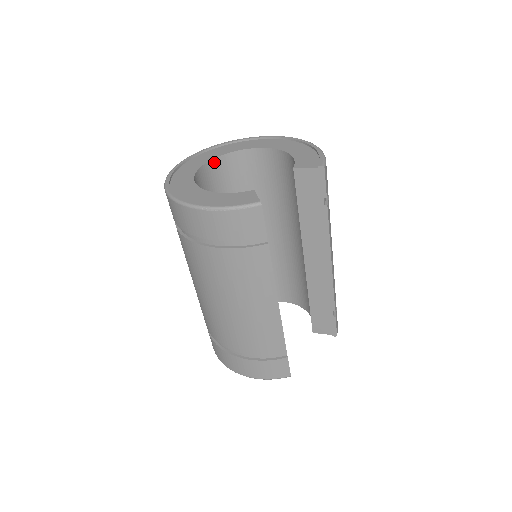
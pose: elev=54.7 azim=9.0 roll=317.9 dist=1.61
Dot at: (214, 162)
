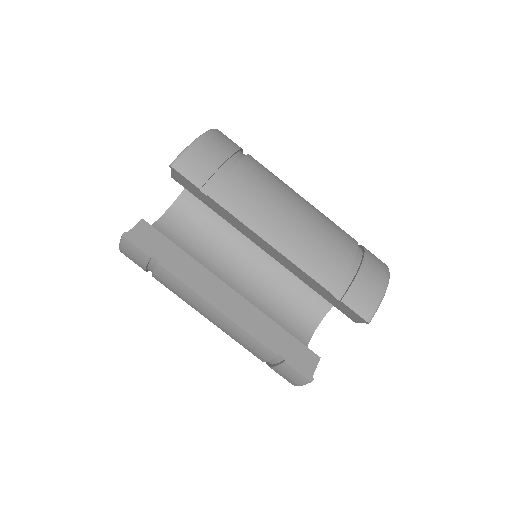
Dot at: occluded
